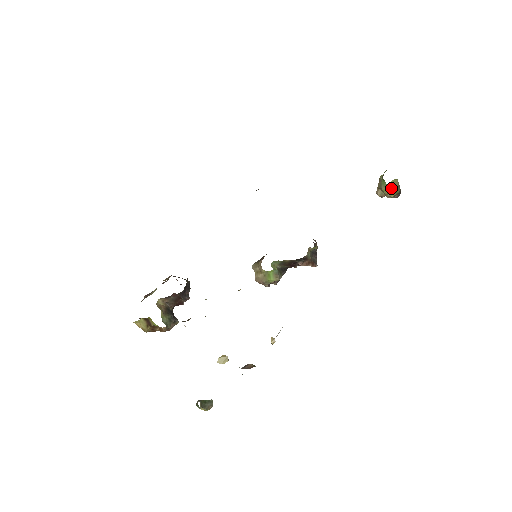
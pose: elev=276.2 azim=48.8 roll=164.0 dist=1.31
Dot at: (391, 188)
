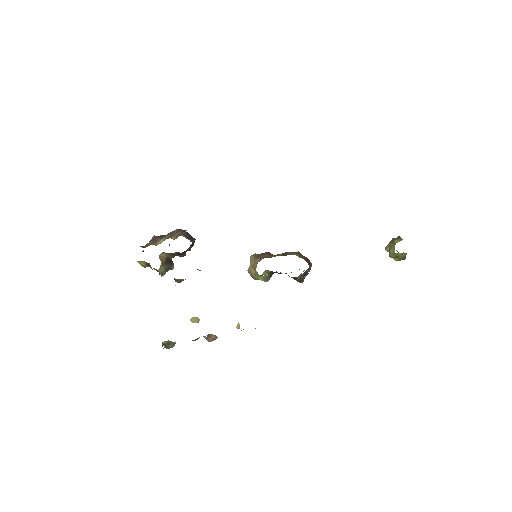
Dot at: (397, 256)
